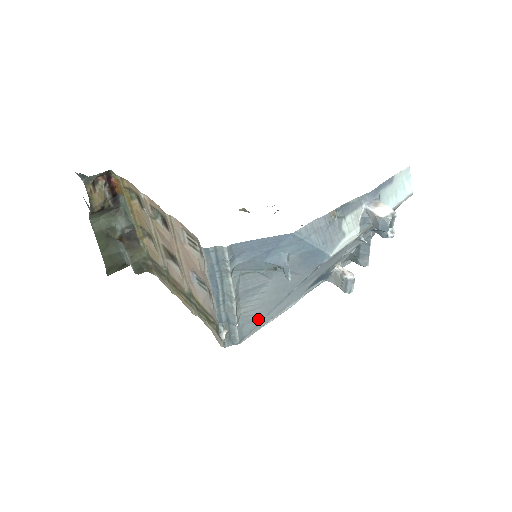
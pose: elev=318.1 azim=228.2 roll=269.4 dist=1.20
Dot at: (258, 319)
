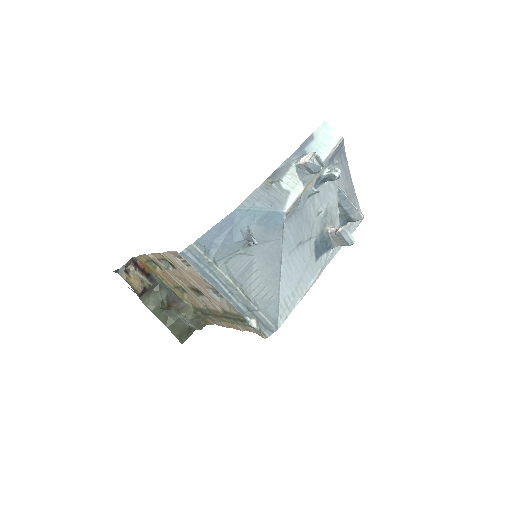
Dot at: (274, 298)
